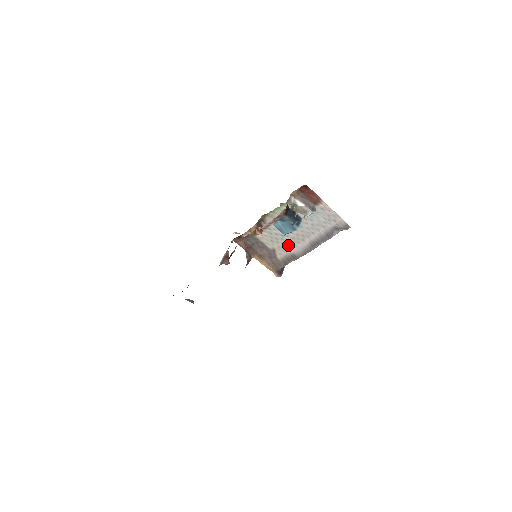
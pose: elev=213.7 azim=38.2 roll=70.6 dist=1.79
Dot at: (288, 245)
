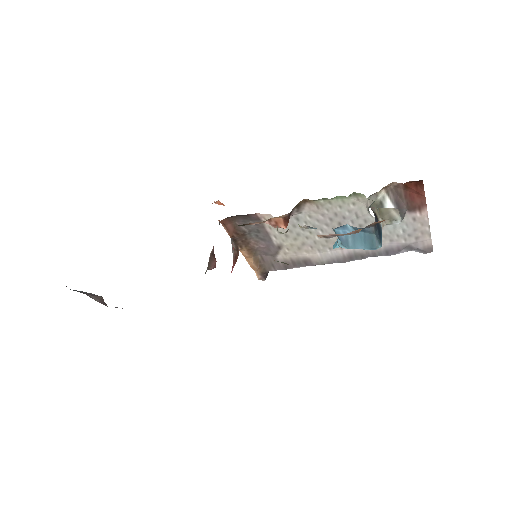
Dot at: (310, 247)
